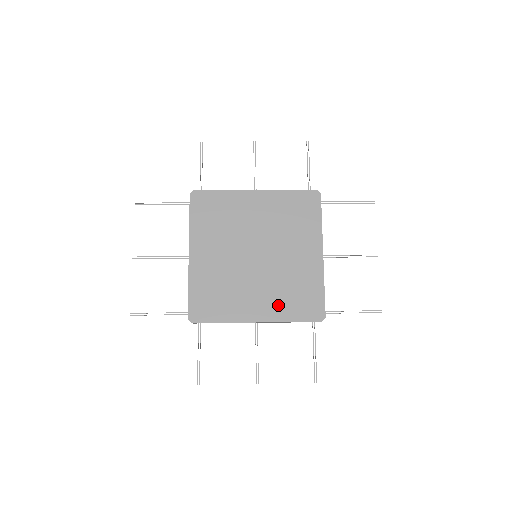
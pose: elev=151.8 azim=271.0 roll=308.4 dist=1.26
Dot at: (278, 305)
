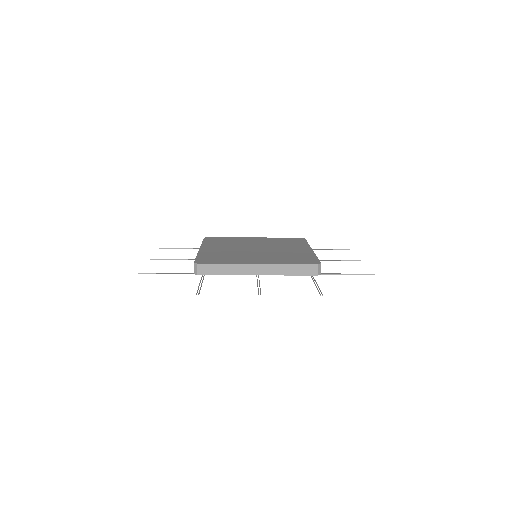
Dot at: (277, 260)
